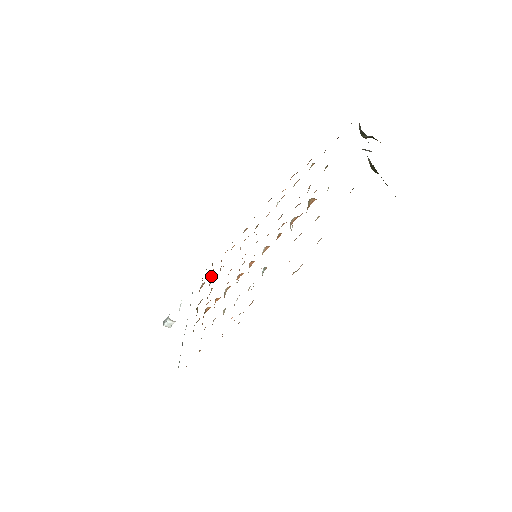
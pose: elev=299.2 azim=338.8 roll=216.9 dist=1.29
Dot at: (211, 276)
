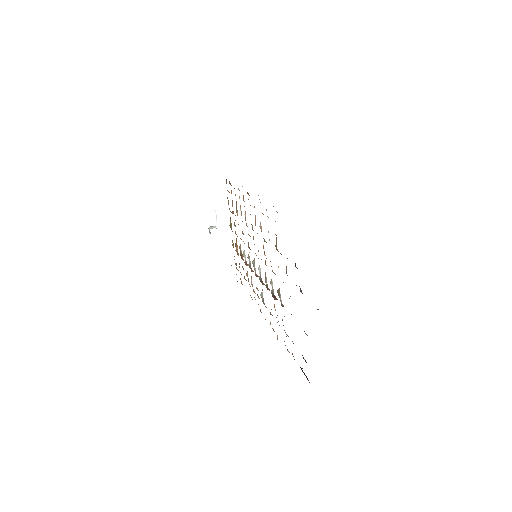
Dot at: occluded
